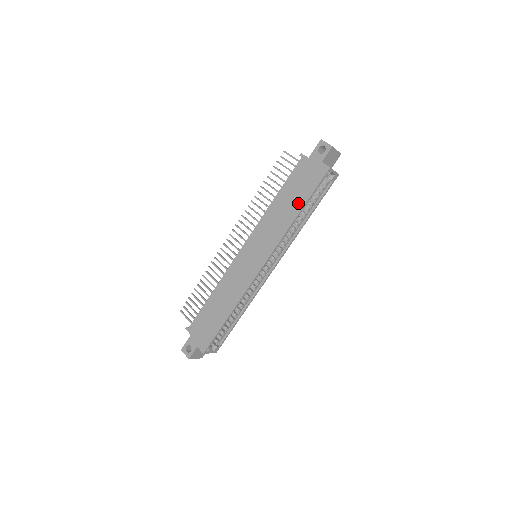
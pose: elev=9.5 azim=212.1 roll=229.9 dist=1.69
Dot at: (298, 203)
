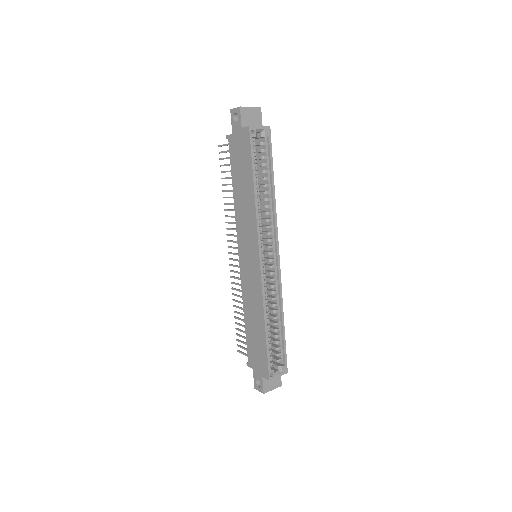
Dot at: (248, 180)
